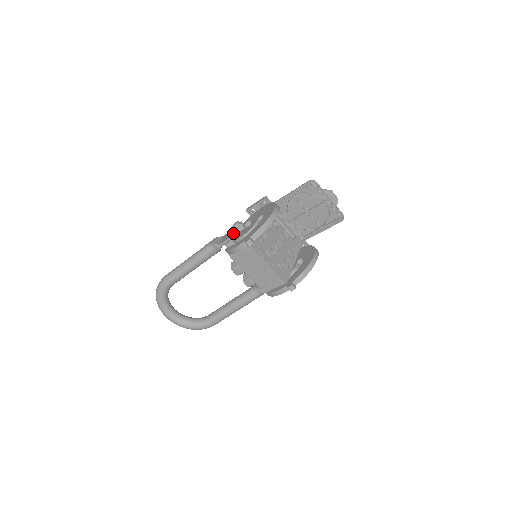
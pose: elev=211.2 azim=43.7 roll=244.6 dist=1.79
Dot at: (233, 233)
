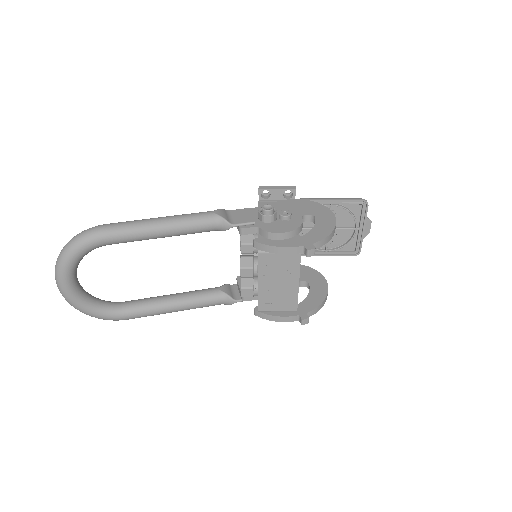
Dot at: (252, 216)
